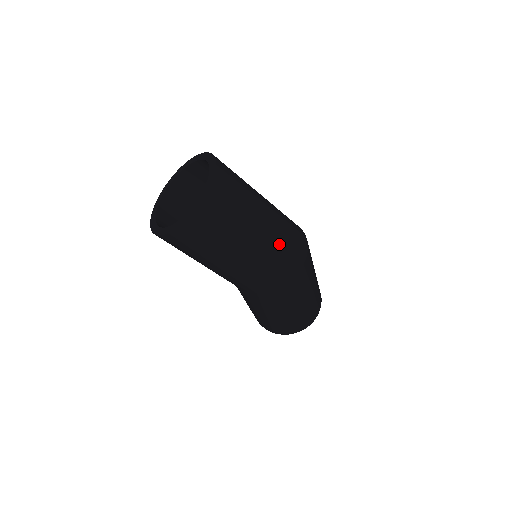
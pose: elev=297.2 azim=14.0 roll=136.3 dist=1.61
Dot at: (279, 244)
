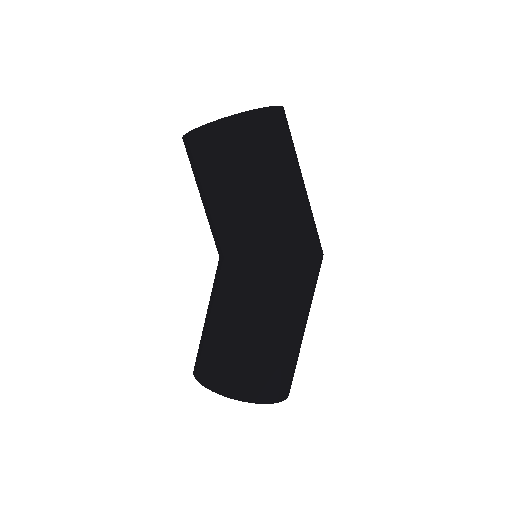
Dot at: (312, 213)
